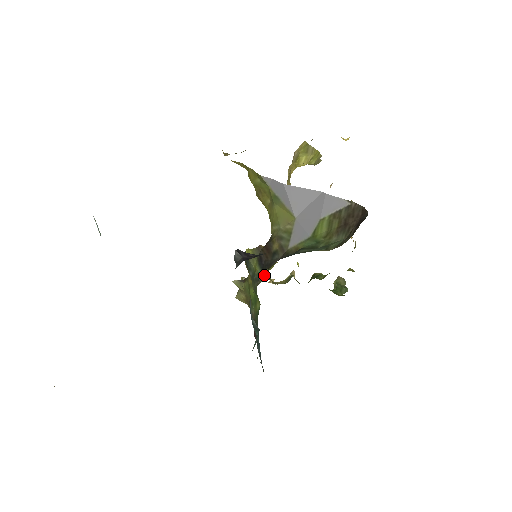
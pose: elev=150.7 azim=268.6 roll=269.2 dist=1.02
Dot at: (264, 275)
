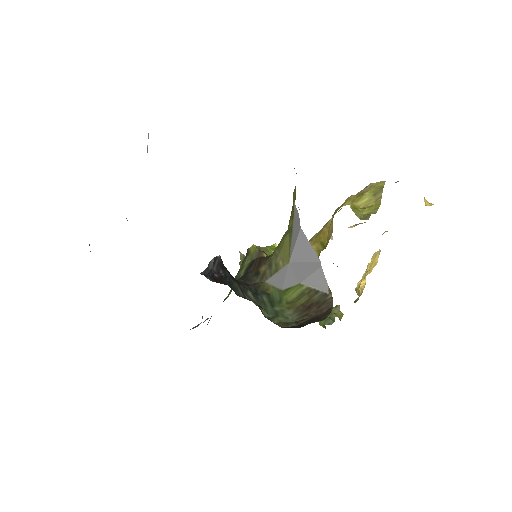
Dot at: occluded
